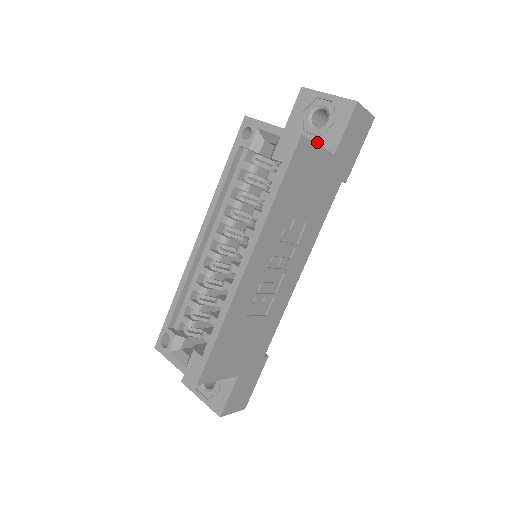
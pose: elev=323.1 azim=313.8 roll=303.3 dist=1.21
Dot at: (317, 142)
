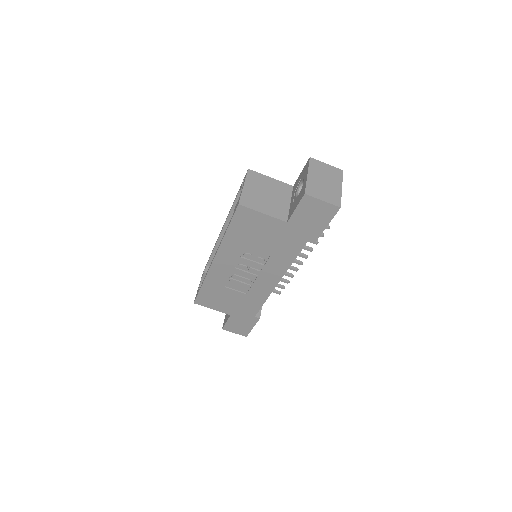
Dot at: (291, 206)
